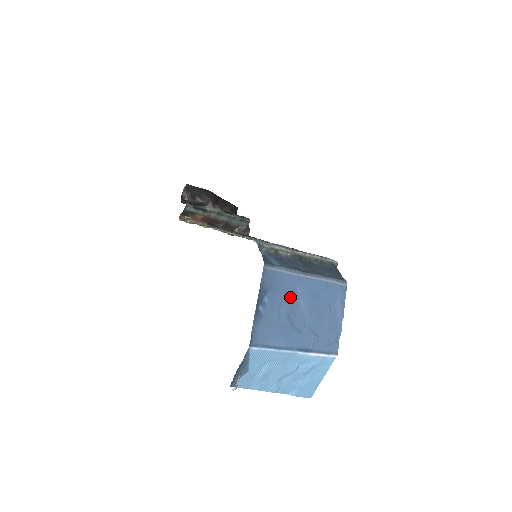
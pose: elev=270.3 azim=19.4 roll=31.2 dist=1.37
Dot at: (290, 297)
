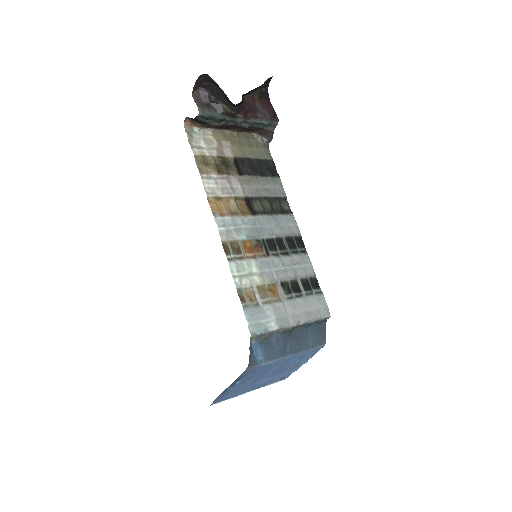
Dot at: (262, 372)
